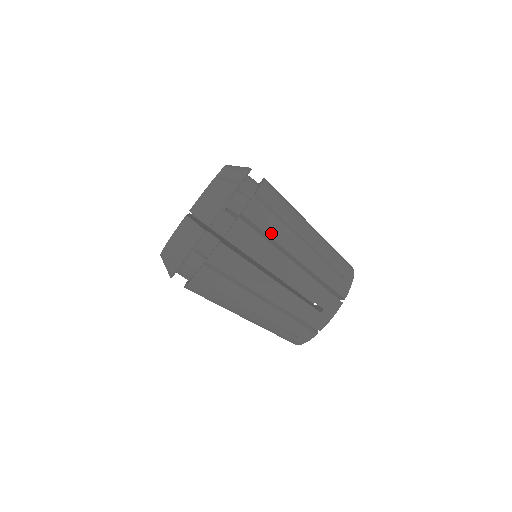
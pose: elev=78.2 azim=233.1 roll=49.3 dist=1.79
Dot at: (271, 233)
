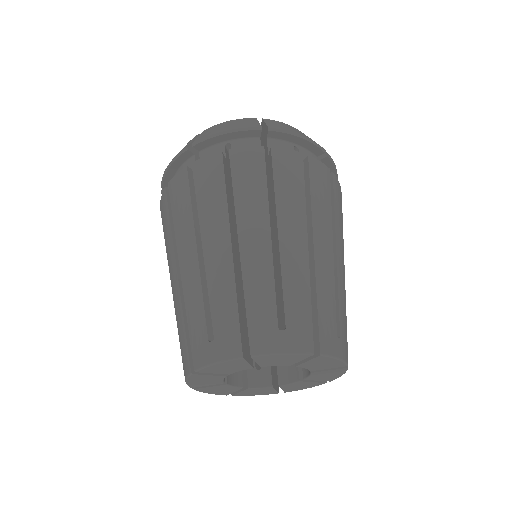
Dot at: (315, 201)
